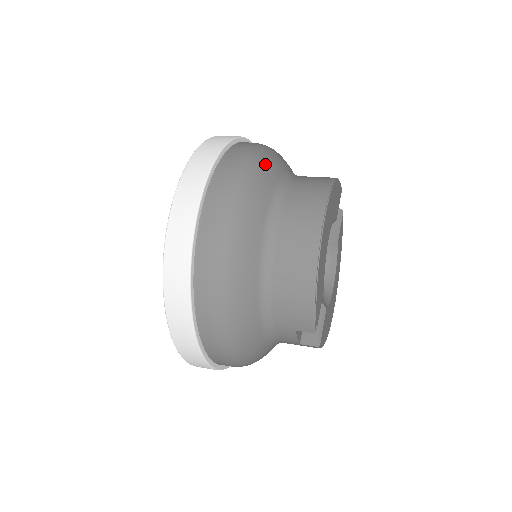
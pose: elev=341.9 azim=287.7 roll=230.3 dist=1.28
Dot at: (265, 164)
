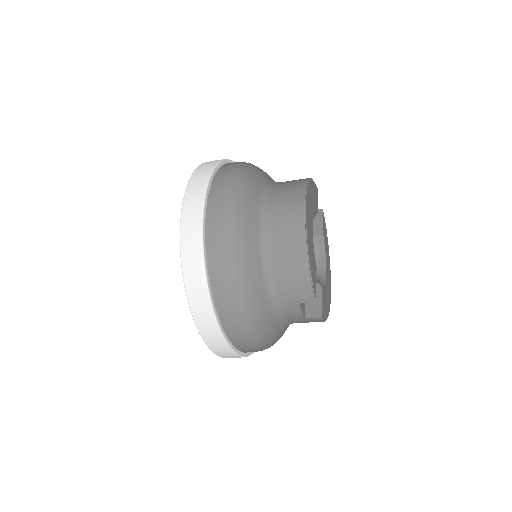
Dot at: (251, 174)
